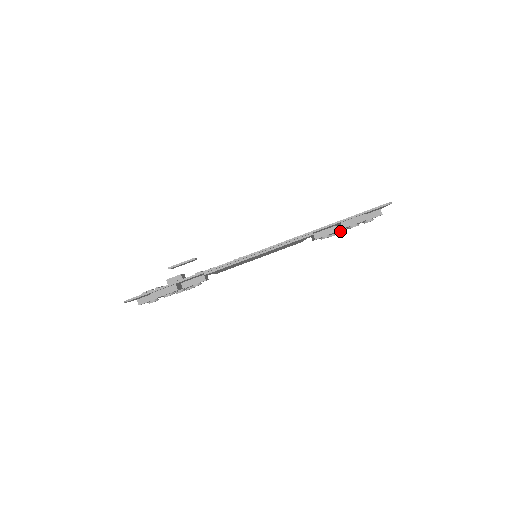
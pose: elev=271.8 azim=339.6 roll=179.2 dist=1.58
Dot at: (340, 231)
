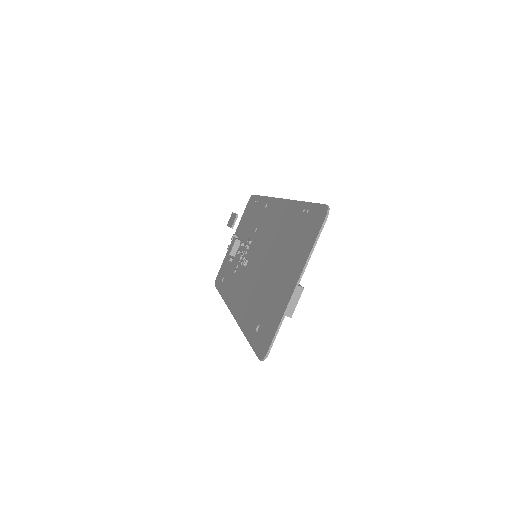
Dot at: occluded
